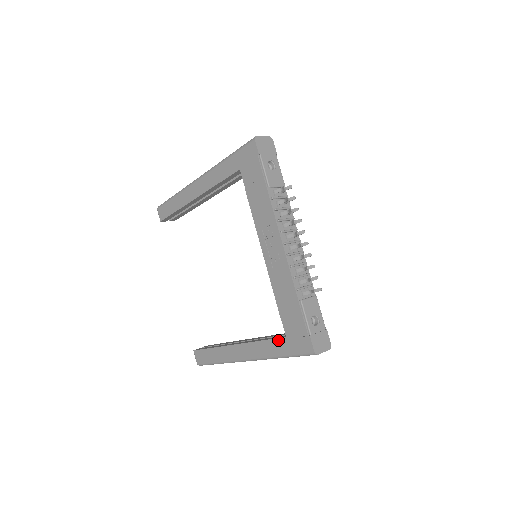
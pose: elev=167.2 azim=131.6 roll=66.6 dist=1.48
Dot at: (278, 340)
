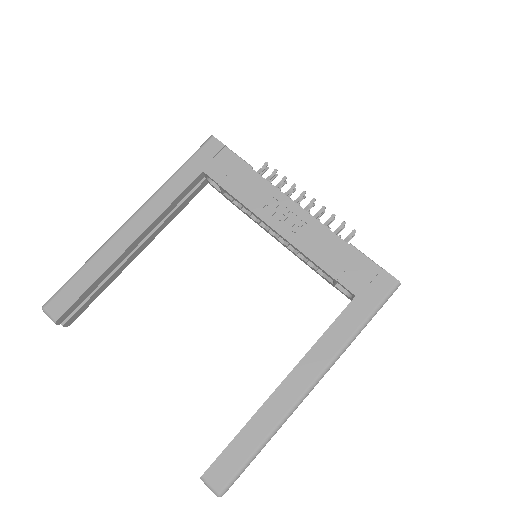
Dot at: (347, 309)
